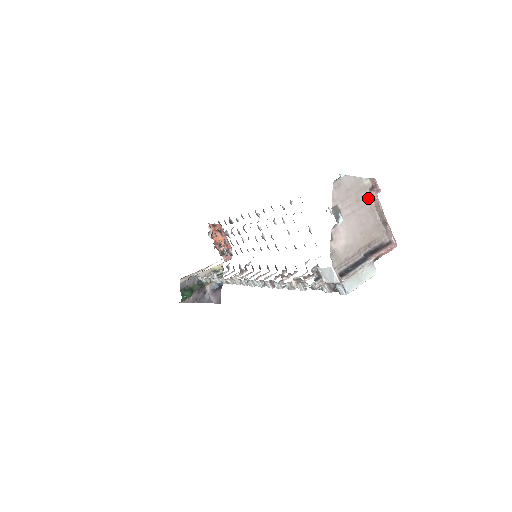
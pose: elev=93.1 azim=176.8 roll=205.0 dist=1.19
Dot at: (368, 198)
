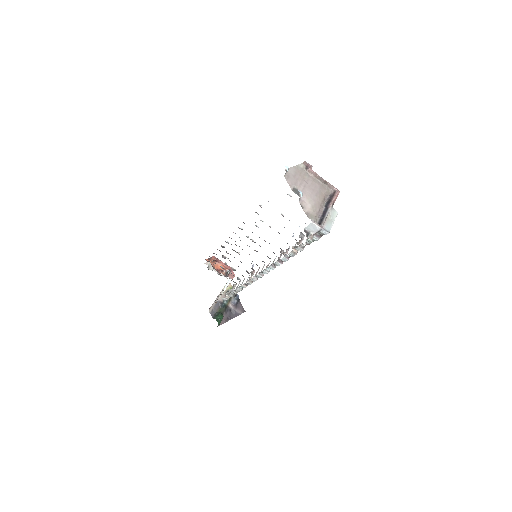
Dot at: (308, 174)
